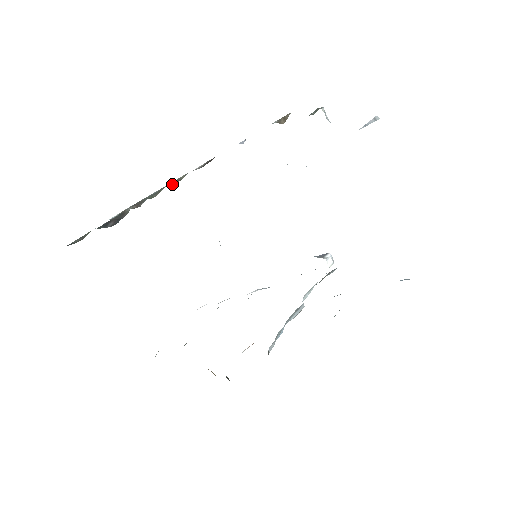
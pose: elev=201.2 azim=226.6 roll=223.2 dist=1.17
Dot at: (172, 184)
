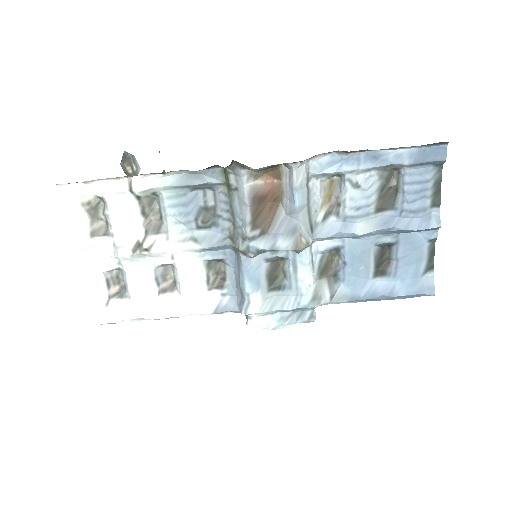
Dot at: occluded
